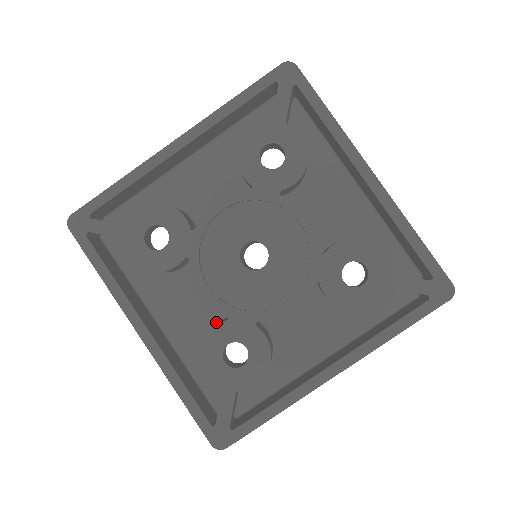
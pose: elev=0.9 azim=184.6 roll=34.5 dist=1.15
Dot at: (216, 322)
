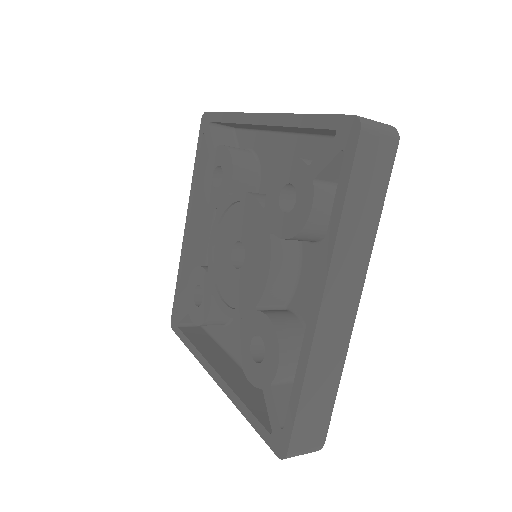
Dot at: occluded
